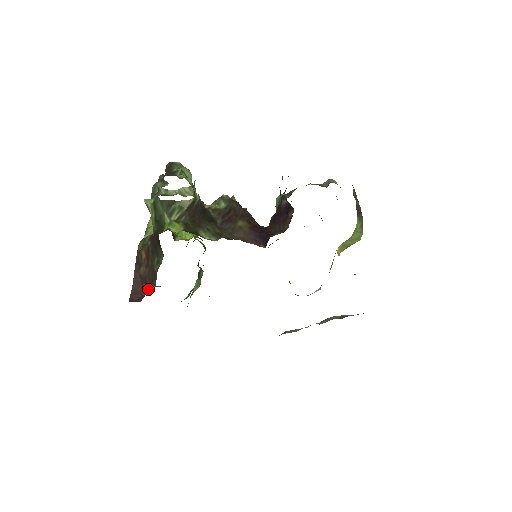
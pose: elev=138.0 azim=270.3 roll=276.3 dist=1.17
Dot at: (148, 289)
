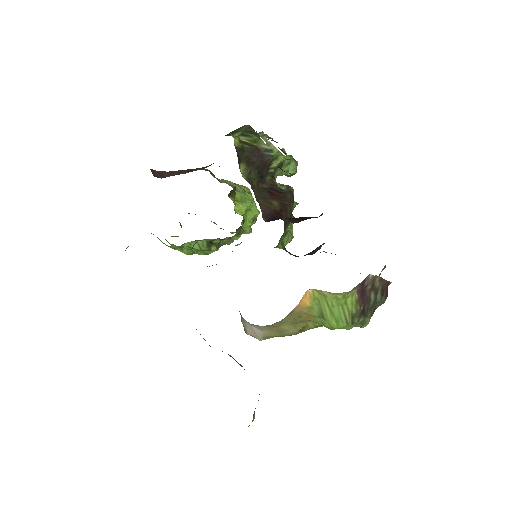
Dot at: occluded
